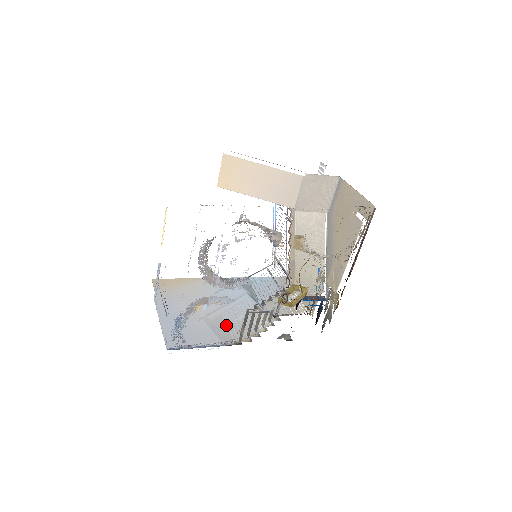
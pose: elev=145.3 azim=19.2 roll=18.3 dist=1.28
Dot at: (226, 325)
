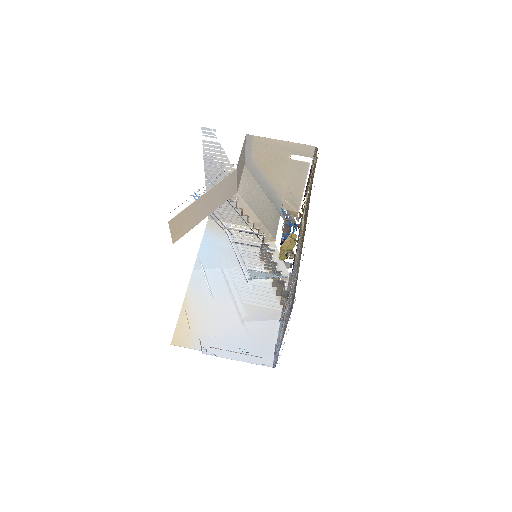
Dot at: (258, 306)
